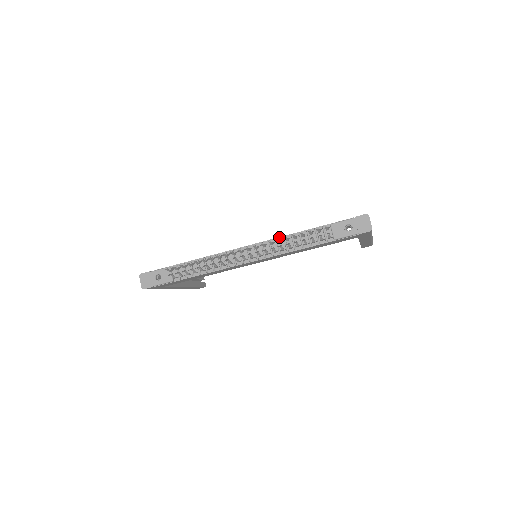
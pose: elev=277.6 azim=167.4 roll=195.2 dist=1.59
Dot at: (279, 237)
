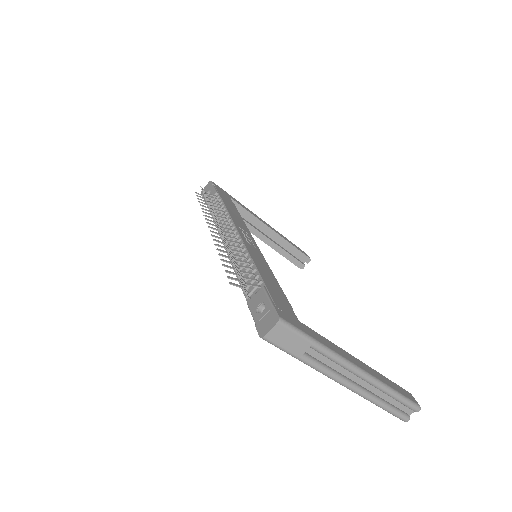
Dot at: (247, 249)
